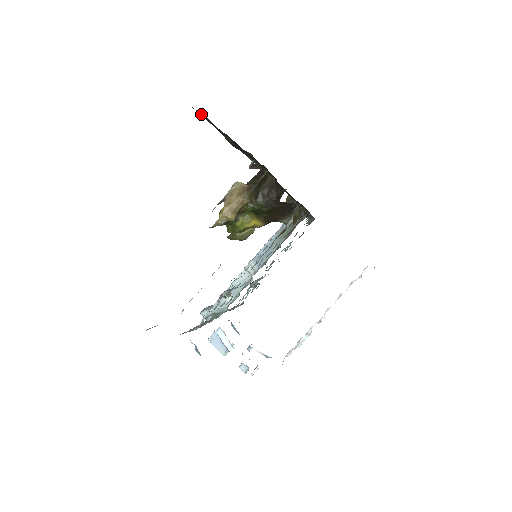
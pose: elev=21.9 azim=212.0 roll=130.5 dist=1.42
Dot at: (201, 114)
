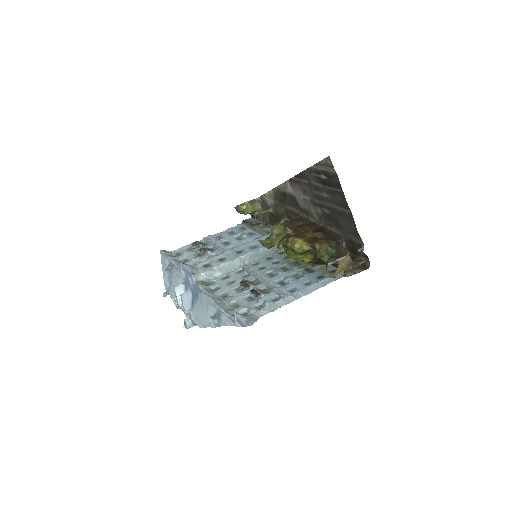
Dot at: (331, 169)
